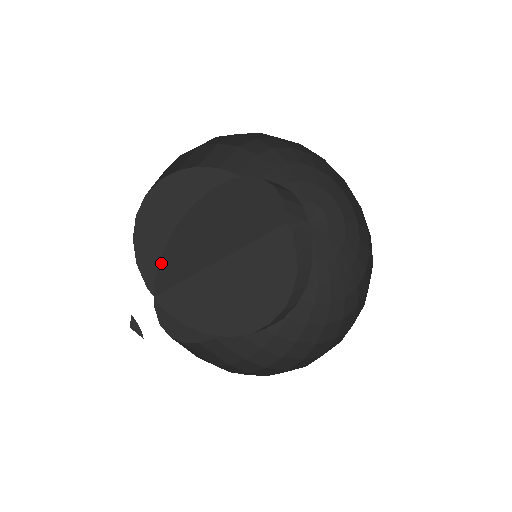
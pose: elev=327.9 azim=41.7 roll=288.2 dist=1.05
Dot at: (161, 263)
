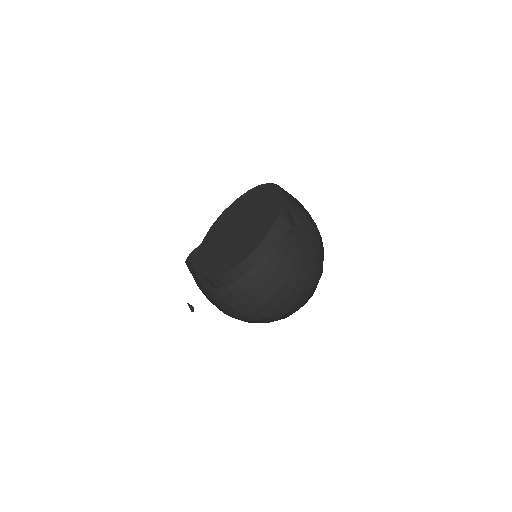
Dot at: occluded
